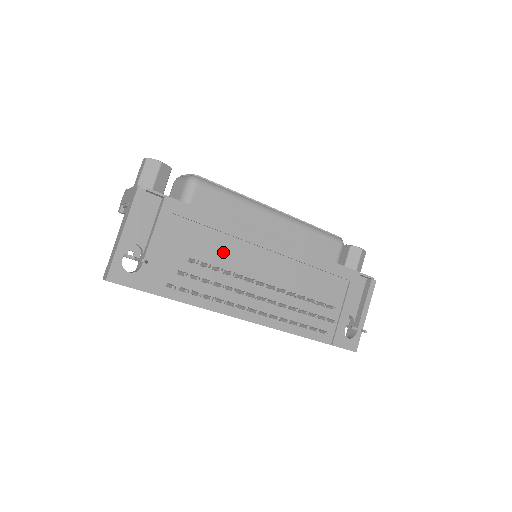
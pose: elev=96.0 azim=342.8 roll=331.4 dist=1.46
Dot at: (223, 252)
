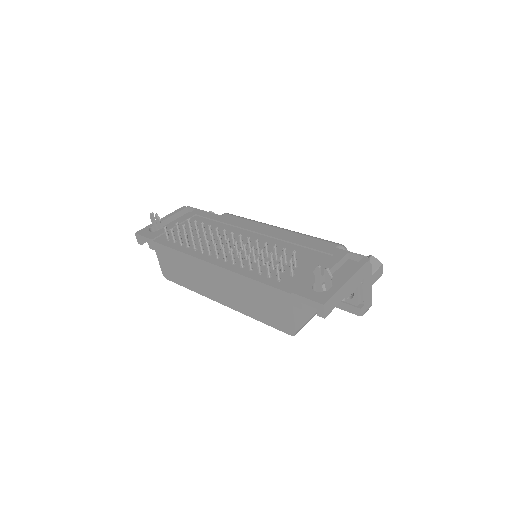
Dot at: occluded
